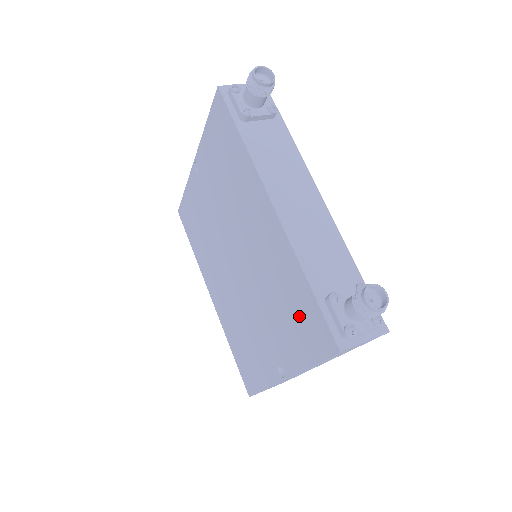
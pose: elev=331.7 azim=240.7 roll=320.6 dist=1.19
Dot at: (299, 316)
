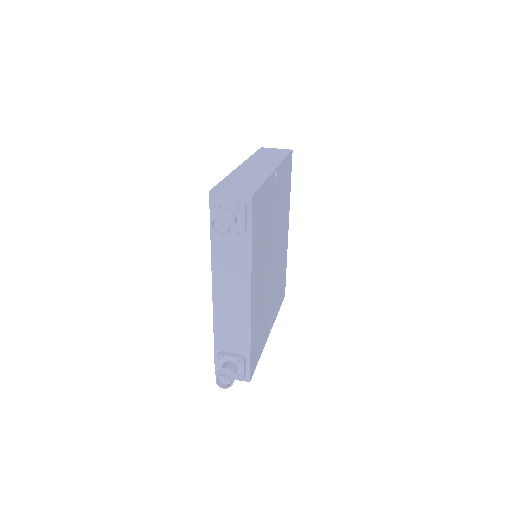
Dot at: occluded
